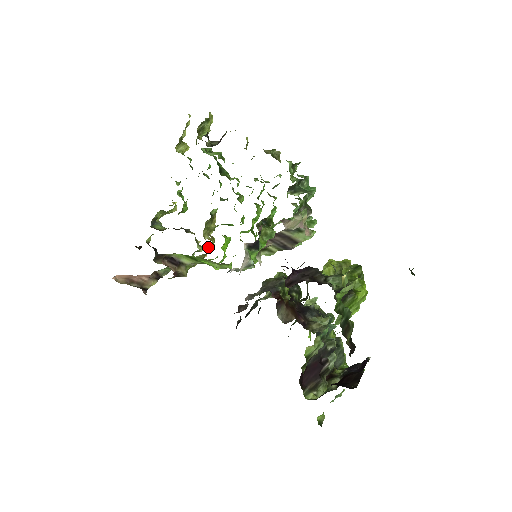
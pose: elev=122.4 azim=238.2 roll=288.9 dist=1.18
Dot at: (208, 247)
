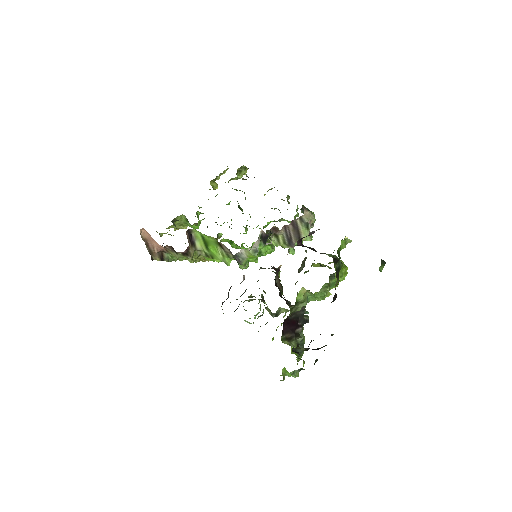
Dot at: occluded
